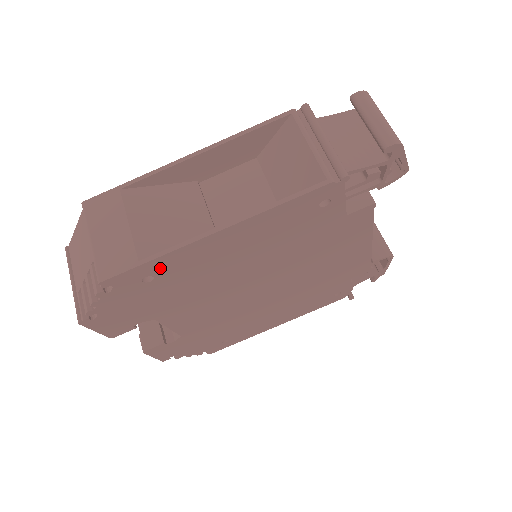
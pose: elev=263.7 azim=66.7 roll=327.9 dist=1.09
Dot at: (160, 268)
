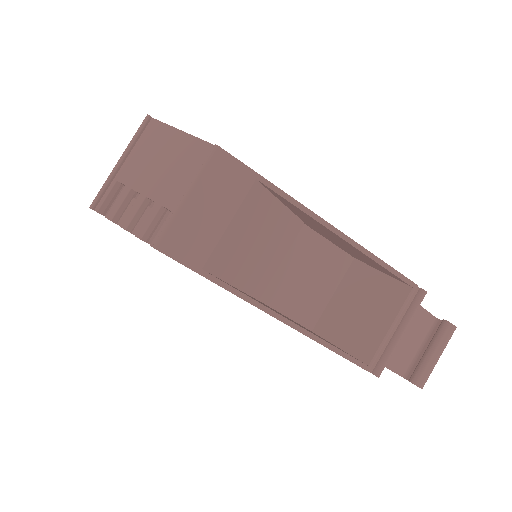
Dot at: occluded
